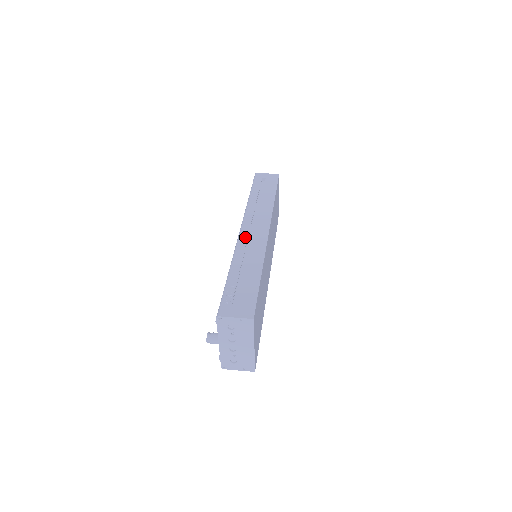
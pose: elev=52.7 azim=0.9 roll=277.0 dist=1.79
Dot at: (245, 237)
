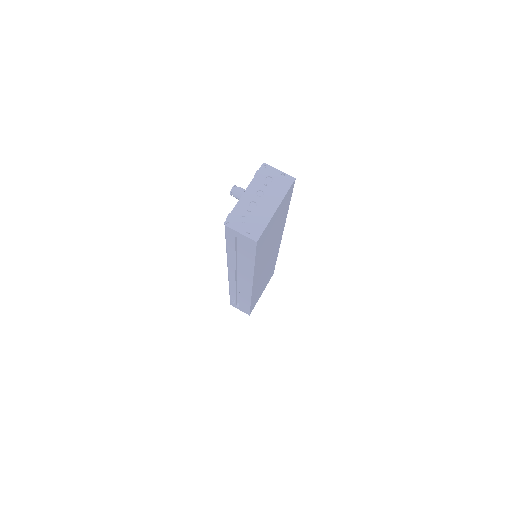
Dot at: occluded
